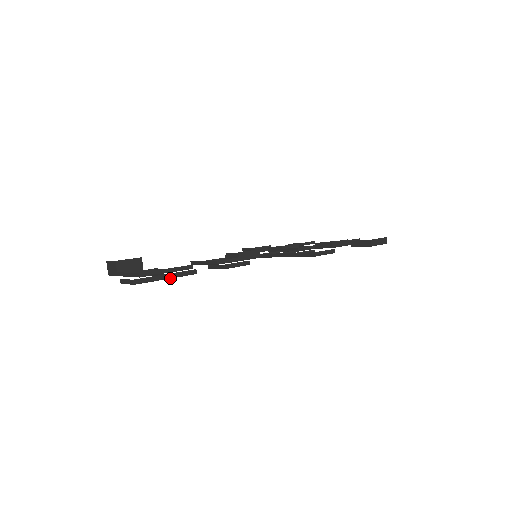
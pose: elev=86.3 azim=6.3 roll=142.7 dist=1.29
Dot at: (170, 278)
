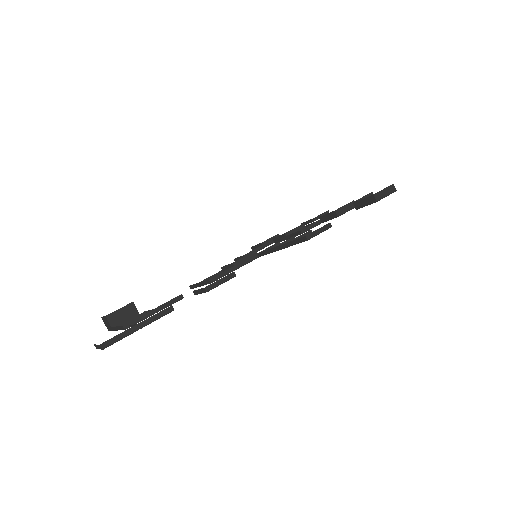
Dot at: (144, 326)
